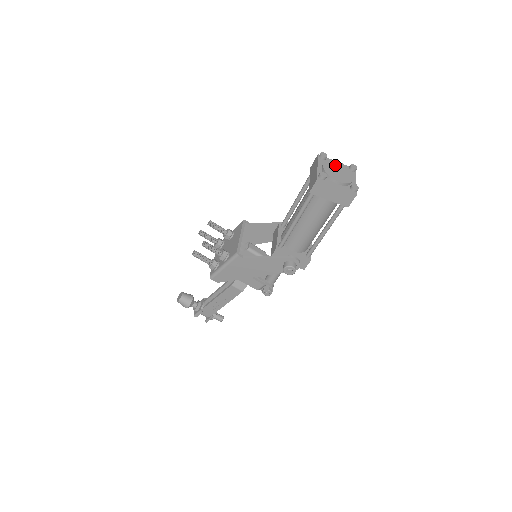
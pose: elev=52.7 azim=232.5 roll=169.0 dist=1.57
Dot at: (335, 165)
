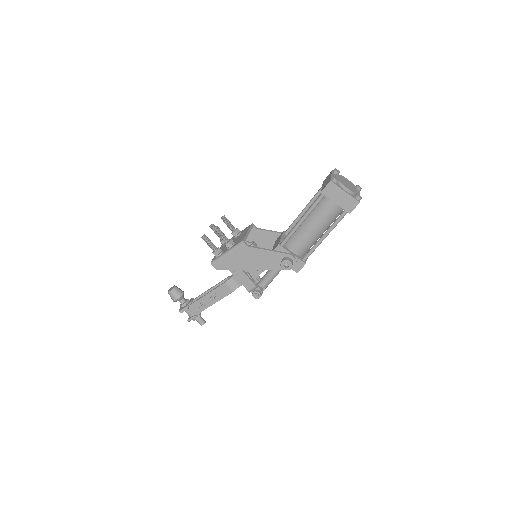
Dot at: (345, 179)
